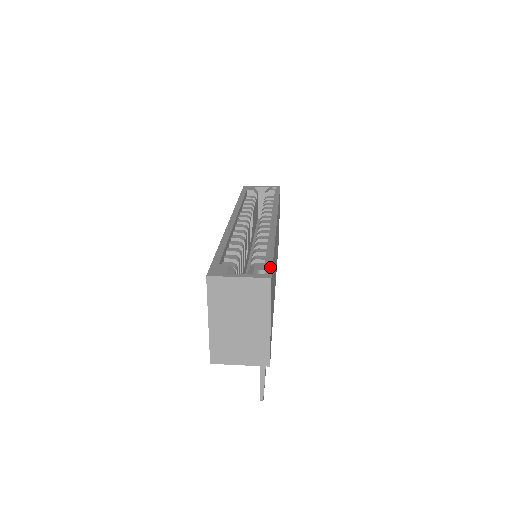
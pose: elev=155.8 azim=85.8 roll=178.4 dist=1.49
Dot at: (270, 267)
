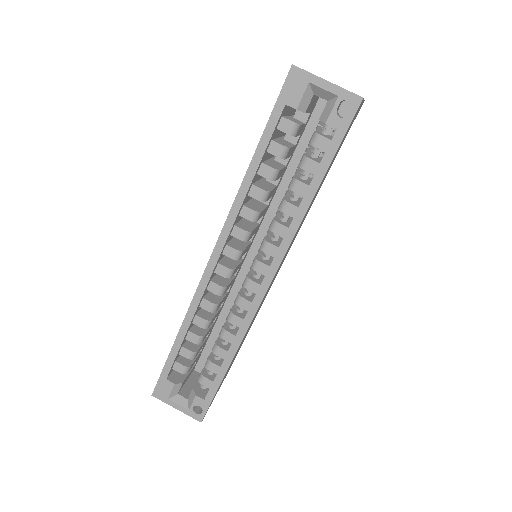
Dot at: (207, 406)
